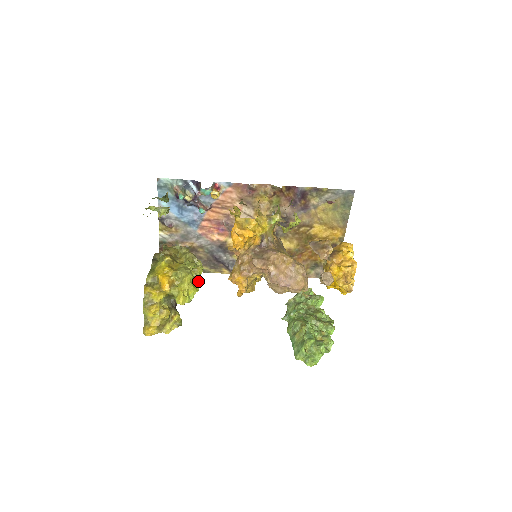
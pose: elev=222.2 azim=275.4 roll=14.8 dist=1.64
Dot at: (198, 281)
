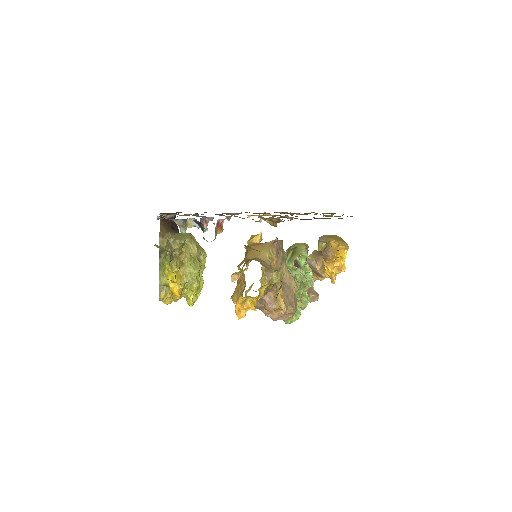
Dot at: occluded
